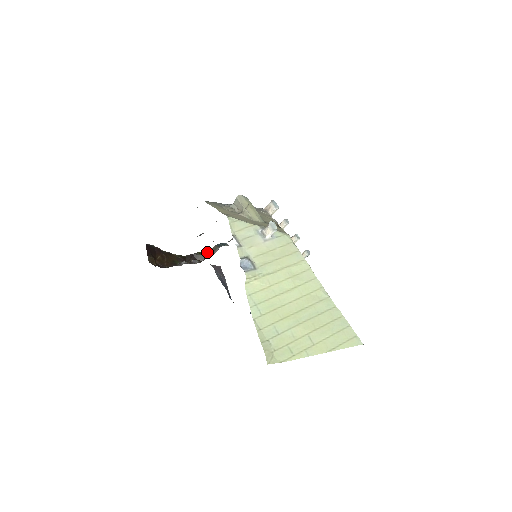
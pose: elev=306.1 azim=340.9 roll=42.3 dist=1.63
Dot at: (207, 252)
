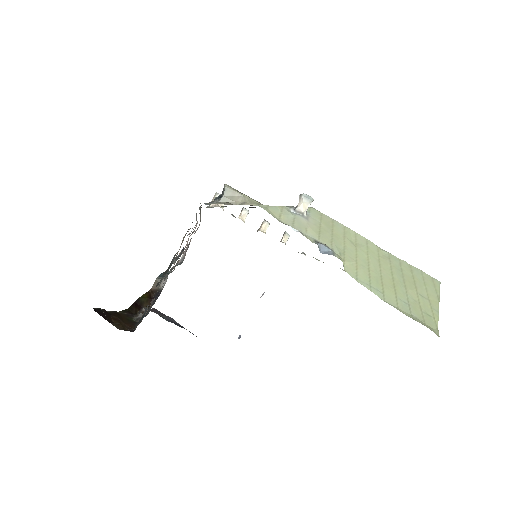
Dot at: (149, 292)
